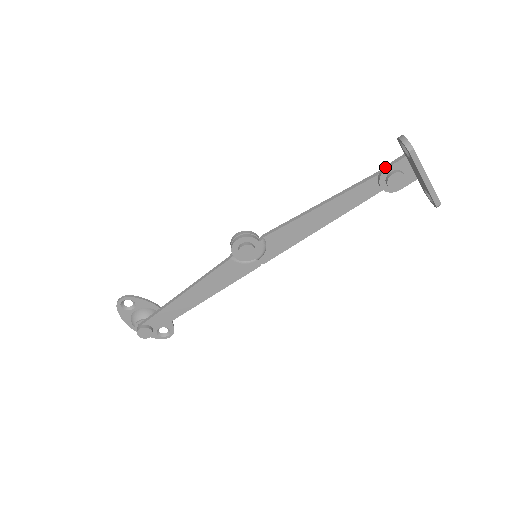
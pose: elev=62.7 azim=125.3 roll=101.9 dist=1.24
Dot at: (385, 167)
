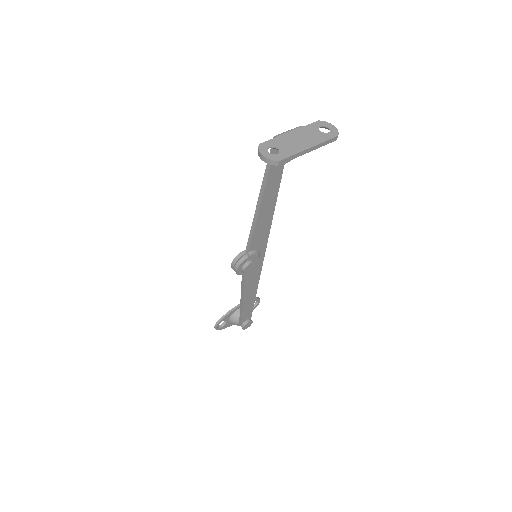
Dot at: occluded
